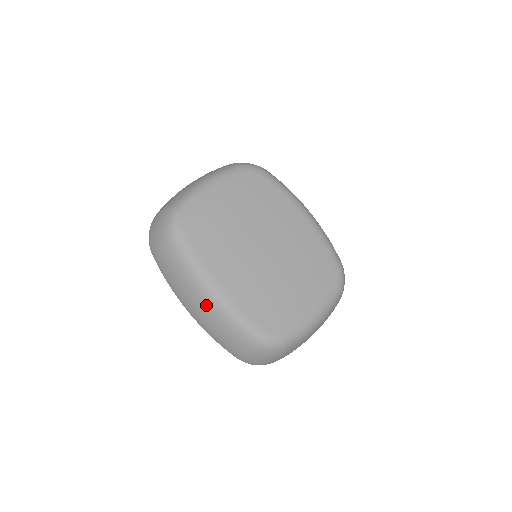
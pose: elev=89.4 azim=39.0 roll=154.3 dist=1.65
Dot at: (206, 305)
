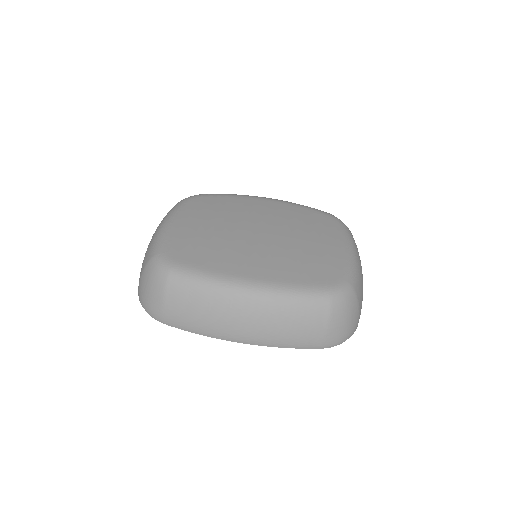
Dot at: (253, 307)
